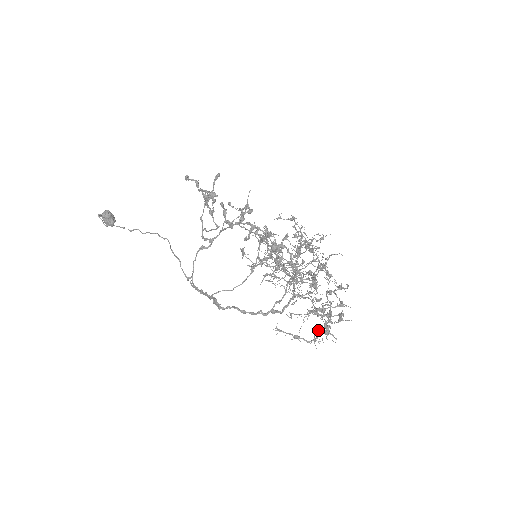
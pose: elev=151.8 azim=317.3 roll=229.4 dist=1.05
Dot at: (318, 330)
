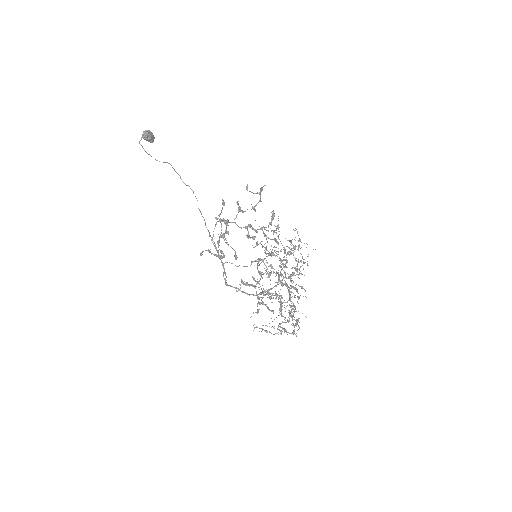
Dot at: (282, 322)
